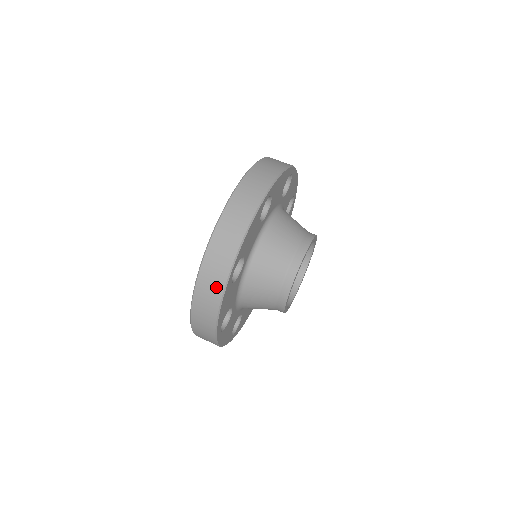
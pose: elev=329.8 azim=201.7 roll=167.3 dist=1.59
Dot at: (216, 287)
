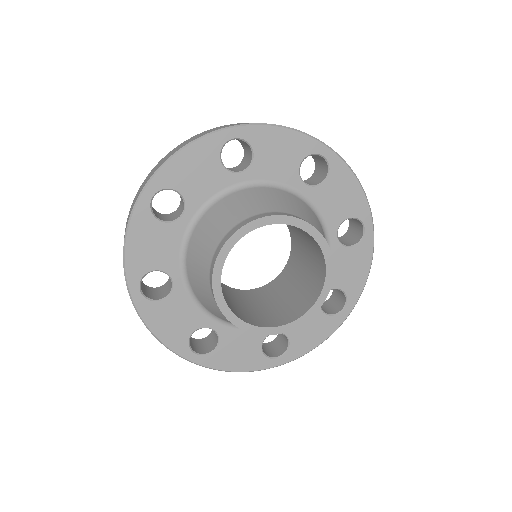
Dot at: occluded
